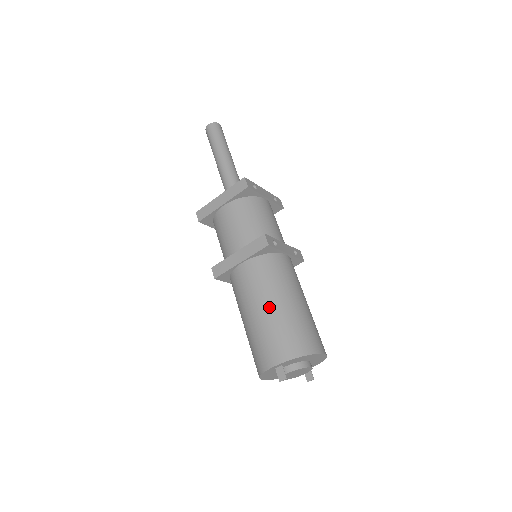
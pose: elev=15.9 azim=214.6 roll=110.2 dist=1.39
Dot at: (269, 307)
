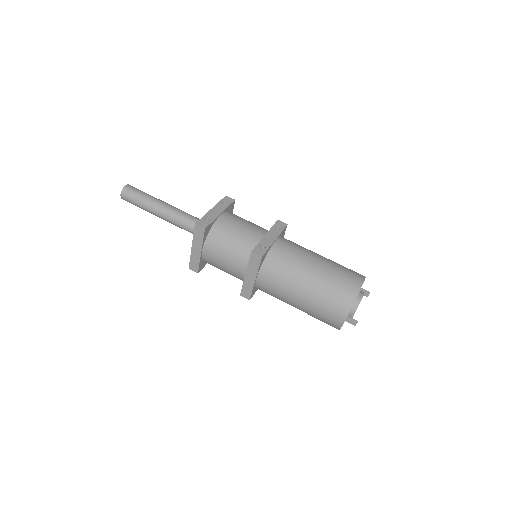
Dot at: (303, 292)
